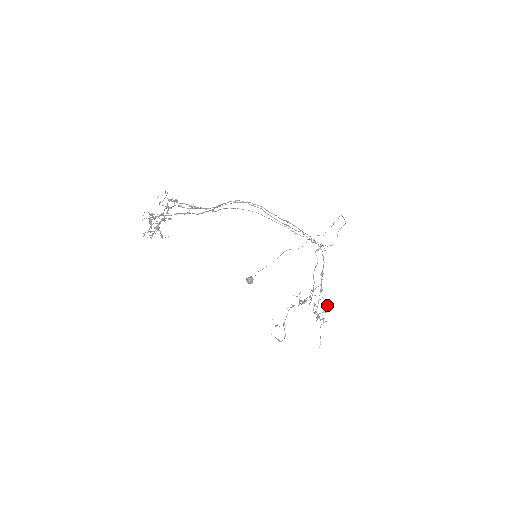
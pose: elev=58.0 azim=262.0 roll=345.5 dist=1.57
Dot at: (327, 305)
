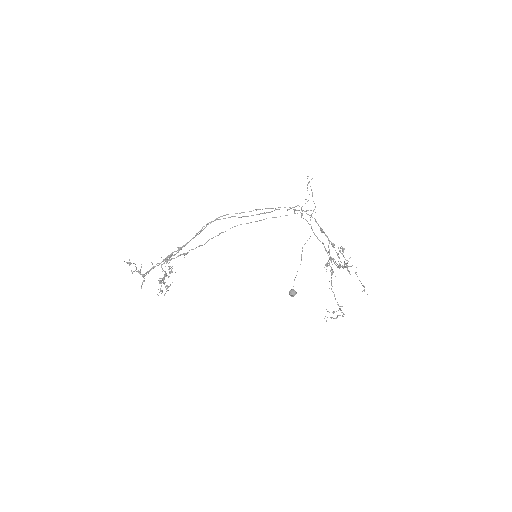
Dot at: (340, 250)
